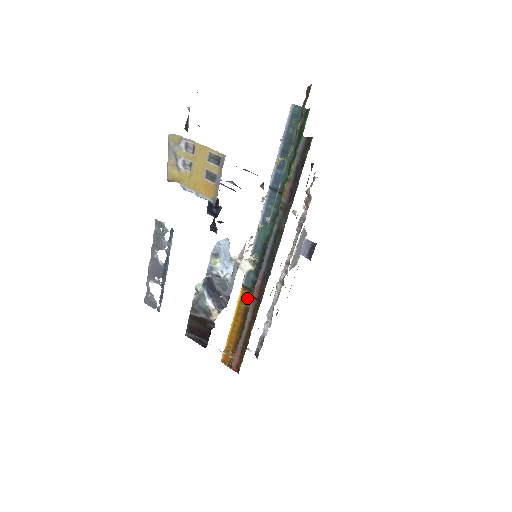
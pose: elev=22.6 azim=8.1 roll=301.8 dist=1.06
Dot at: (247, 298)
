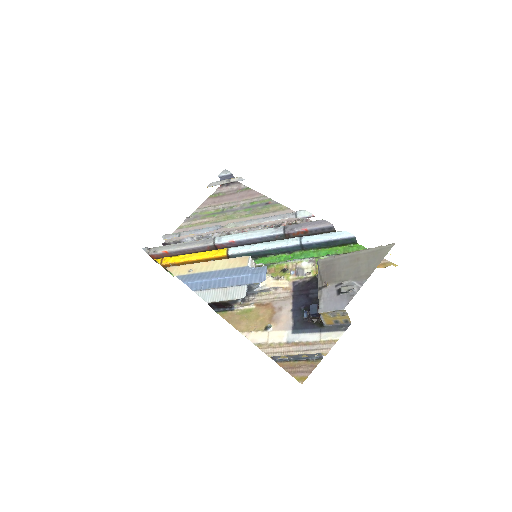
Dot at: occluded
